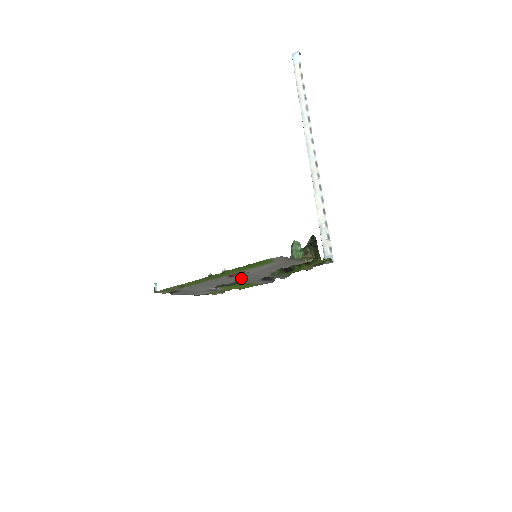
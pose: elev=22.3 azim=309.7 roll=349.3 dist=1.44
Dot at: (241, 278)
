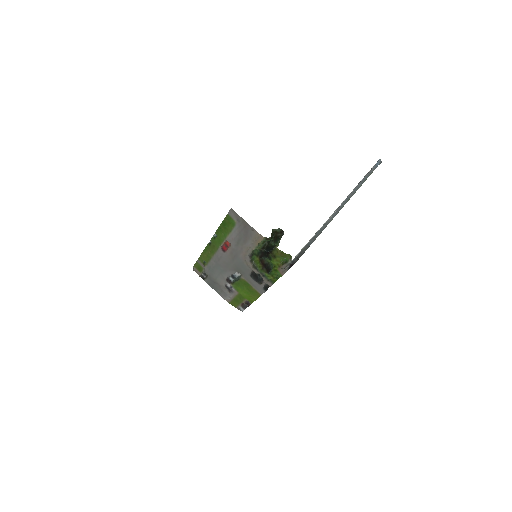
Dot at: (233, 260)
